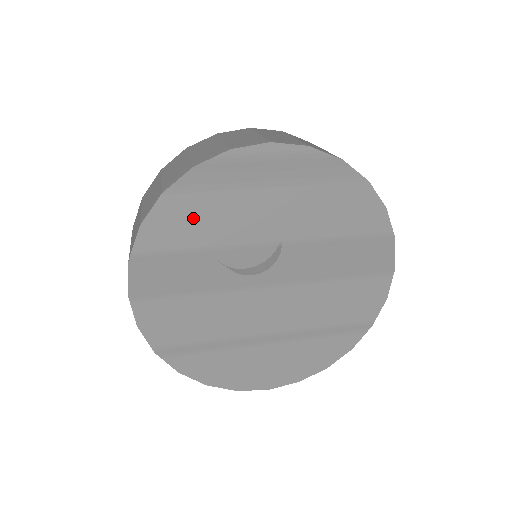
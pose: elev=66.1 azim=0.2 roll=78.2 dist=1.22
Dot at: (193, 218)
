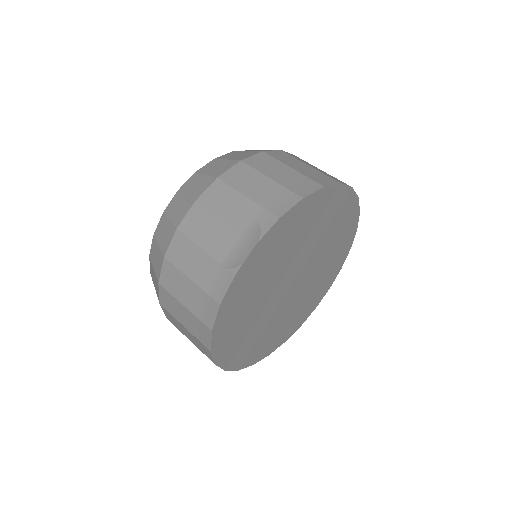
Dot at: (234, 332)
